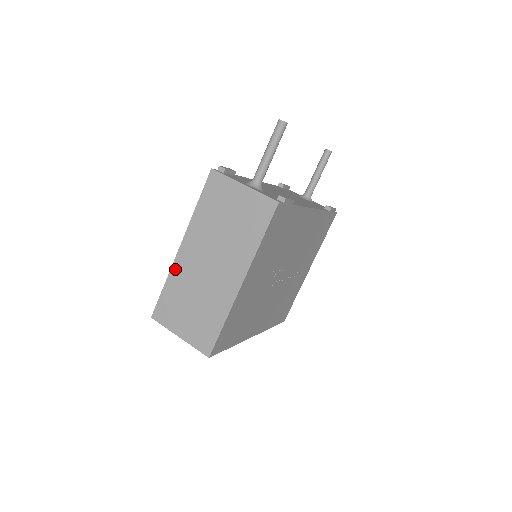
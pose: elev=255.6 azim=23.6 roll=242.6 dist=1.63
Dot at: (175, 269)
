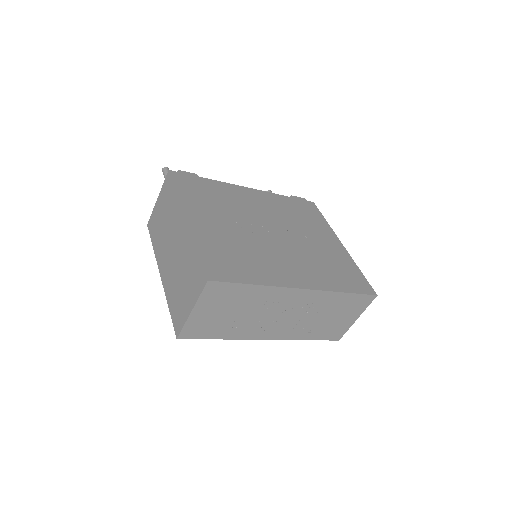
Dot at: (166, 288)
